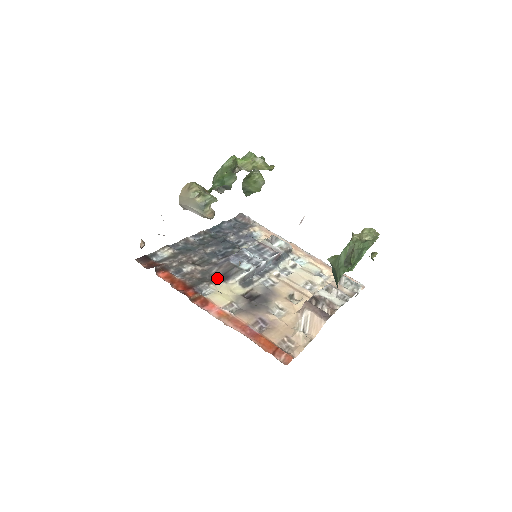
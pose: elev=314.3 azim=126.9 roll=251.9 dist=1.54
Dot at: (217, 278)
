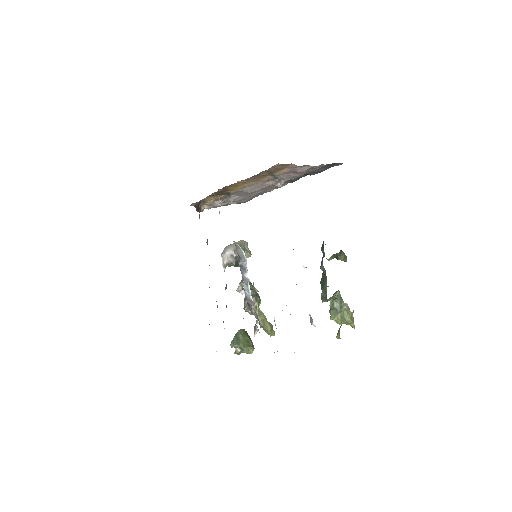
Dot at: occluded
